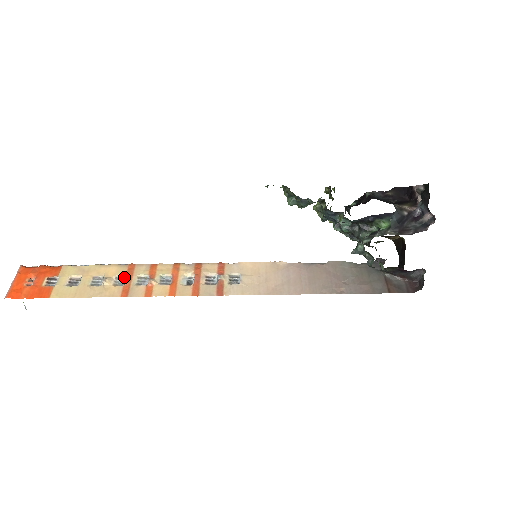
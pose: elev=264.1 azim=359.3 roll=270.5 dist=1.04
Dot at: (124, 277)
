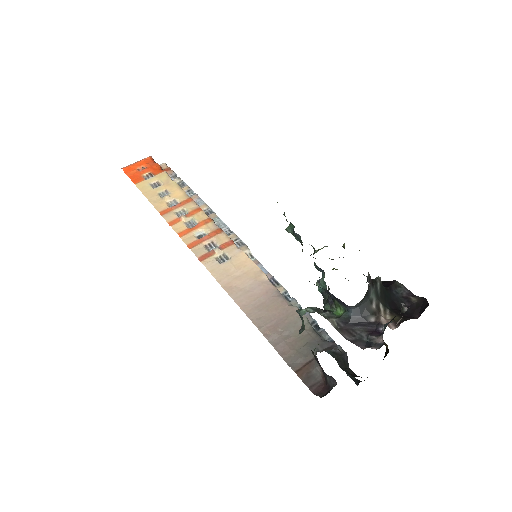
Dot at: (178, 203)
